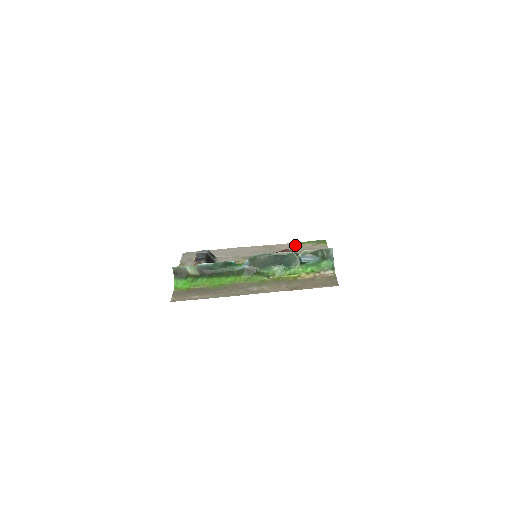
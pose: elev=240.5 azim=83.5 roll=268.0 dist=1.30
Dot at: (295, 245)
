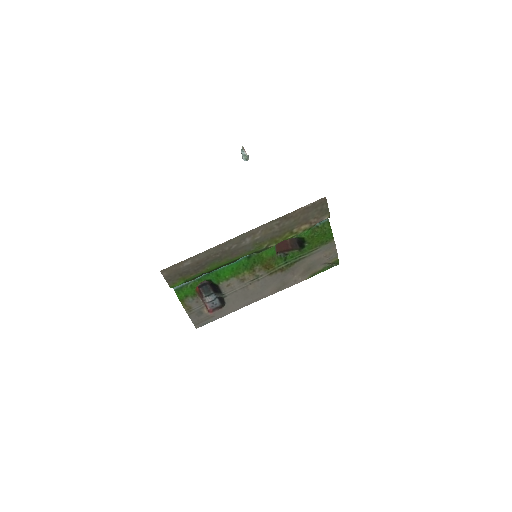
Dot at: (308, 274)
